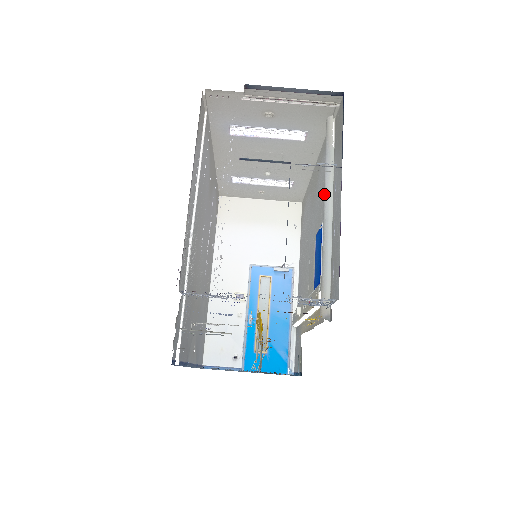
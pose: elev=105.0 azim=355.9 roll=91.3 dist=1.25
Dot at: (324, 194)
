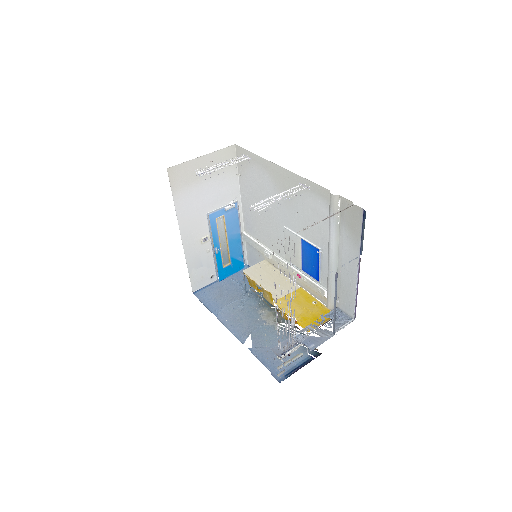
Dot at: (331, 247)
